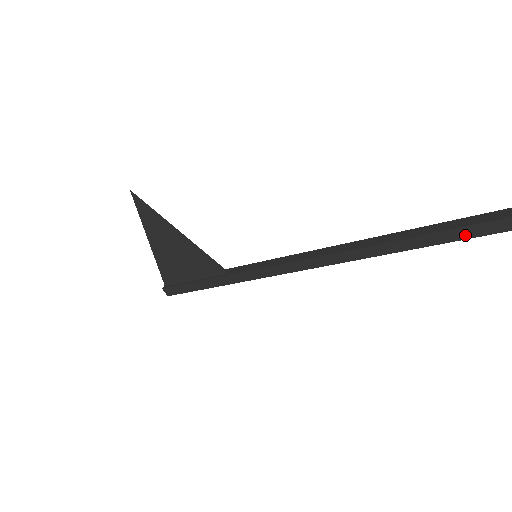
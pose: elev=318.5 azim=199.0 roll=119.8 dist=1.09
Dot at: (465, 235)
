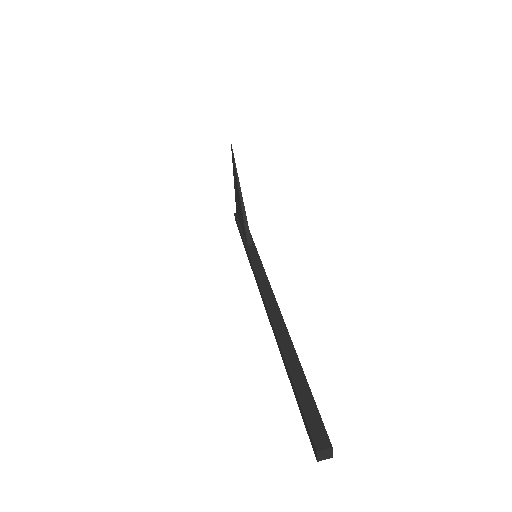
Dot at: (296, 397)
